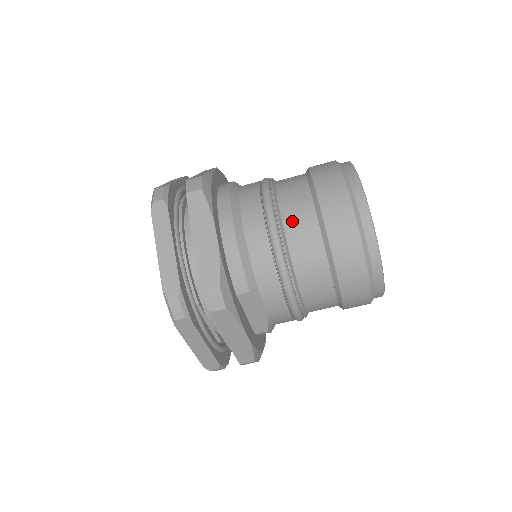
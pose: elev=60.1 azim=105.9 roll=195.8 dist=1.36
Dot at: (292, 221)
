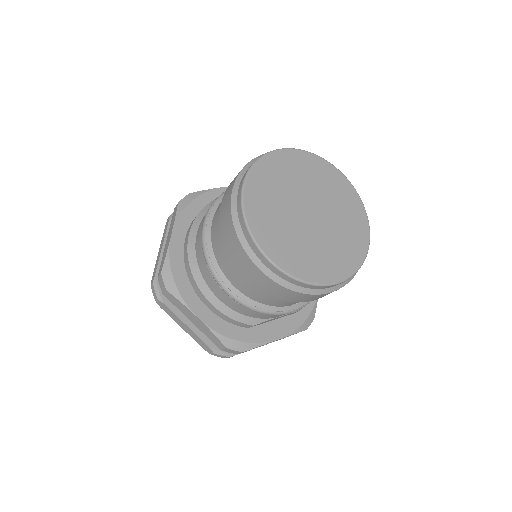
Dot at: (234, 281)
